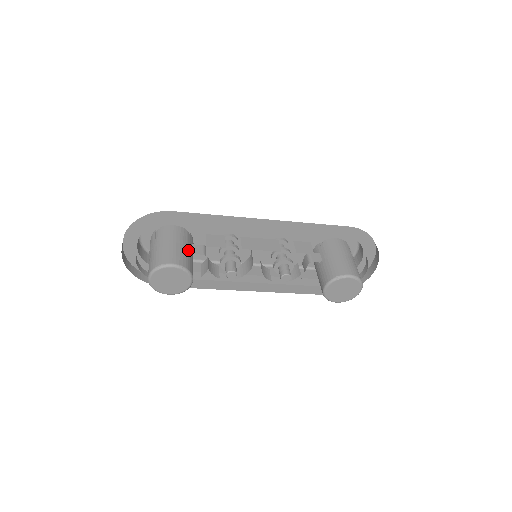
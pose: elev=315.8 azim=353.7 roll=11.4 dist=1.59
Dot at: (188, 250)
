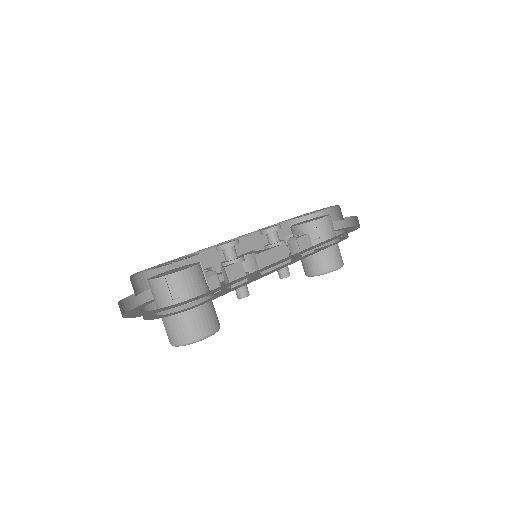
Dot at: (210, 295)
